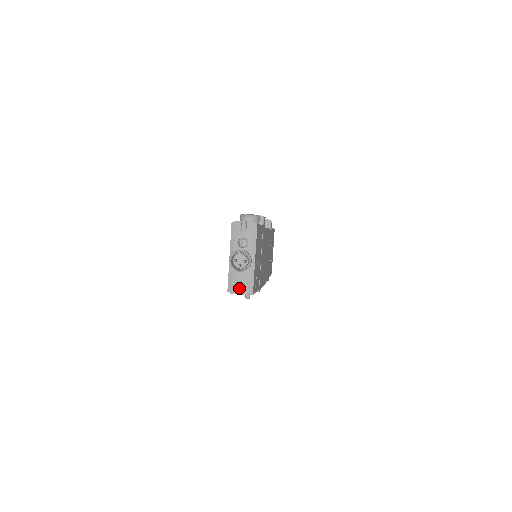
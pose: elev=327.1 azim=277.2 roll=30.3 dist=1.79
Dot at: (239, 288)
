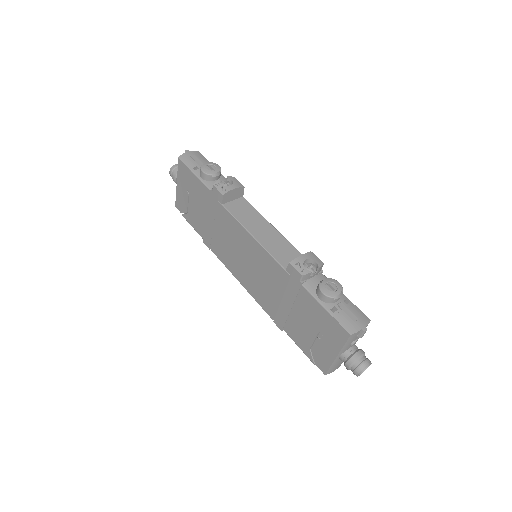
Dot at: (337, 368)
